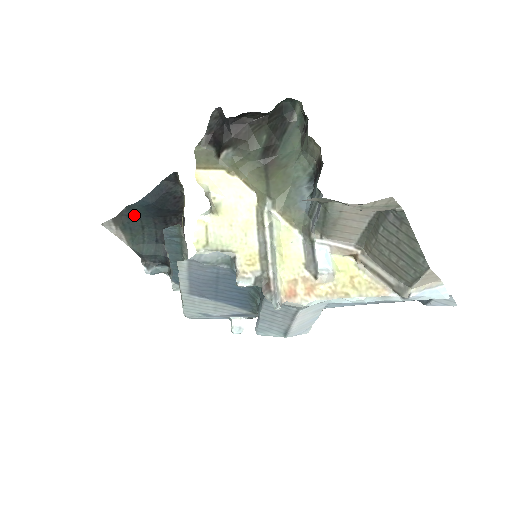
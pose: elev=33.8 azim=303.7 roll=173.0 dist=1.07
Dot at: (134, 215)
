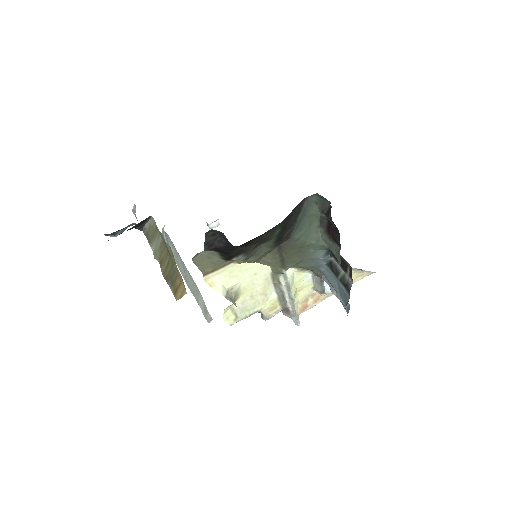
Dot at: occluded
